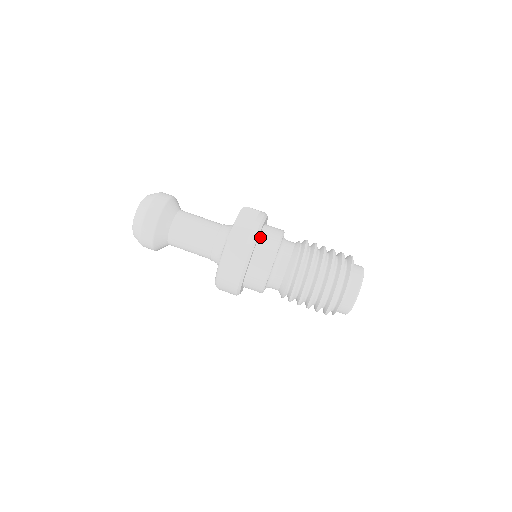
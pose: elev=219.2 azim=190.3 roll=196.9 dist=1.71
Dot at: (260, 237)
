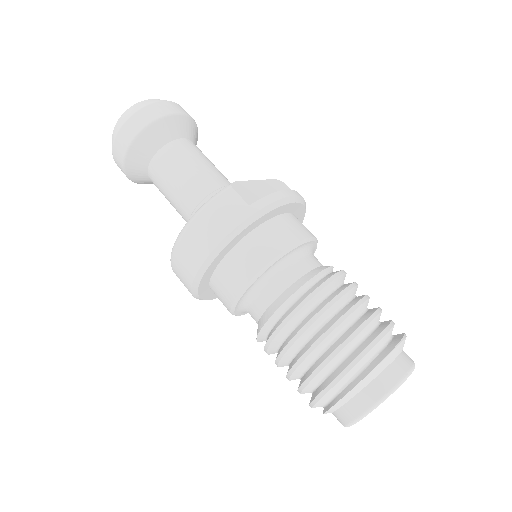
Dot at: (282, 215)
